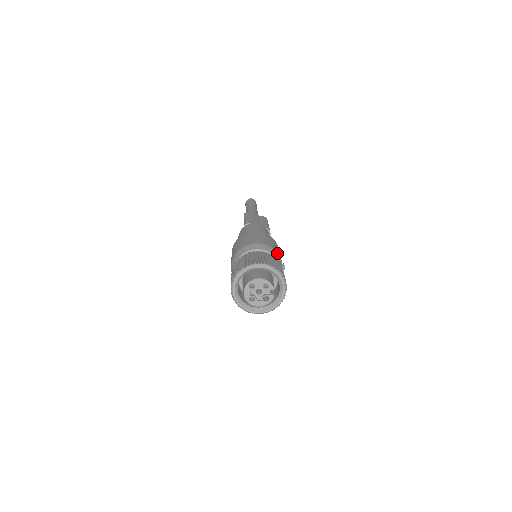
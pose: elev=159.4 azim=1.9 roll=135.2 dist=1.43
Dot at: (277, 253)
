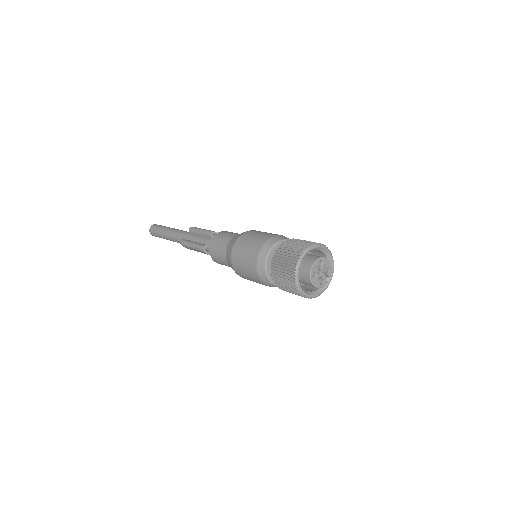
Dot at: occluded
